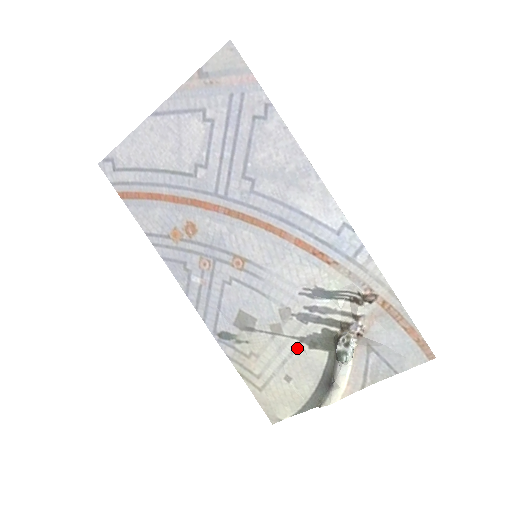
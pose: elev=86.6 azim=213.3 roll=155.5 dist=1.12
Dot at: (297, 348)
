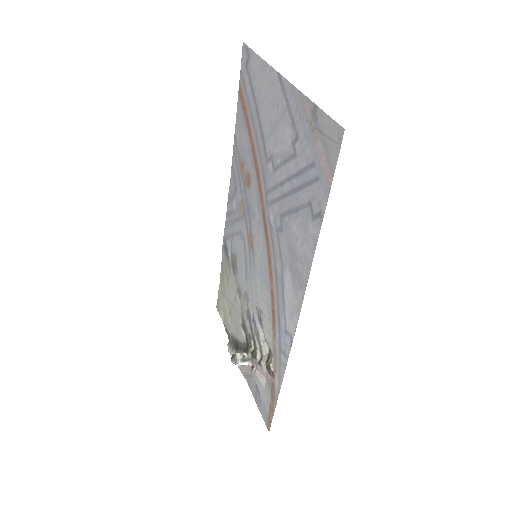
Dot at: (240, 315)
